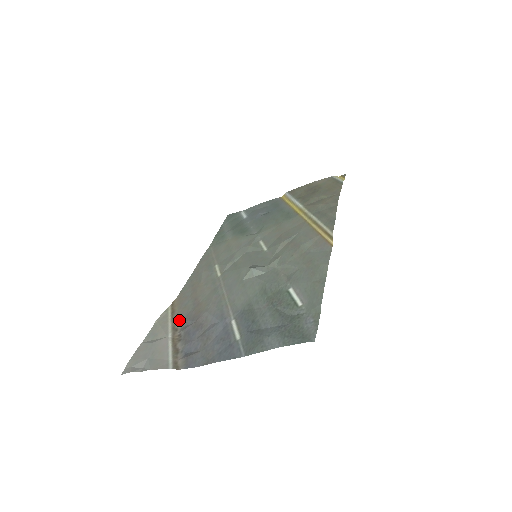
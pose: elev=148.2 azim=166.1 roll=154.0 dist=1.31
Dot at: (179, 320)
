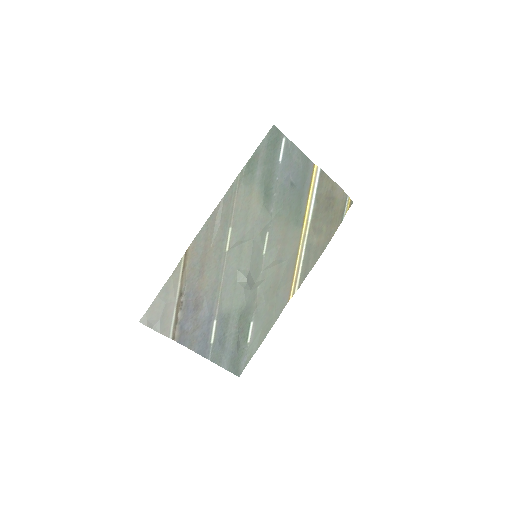
Dot at: (186, 283)
